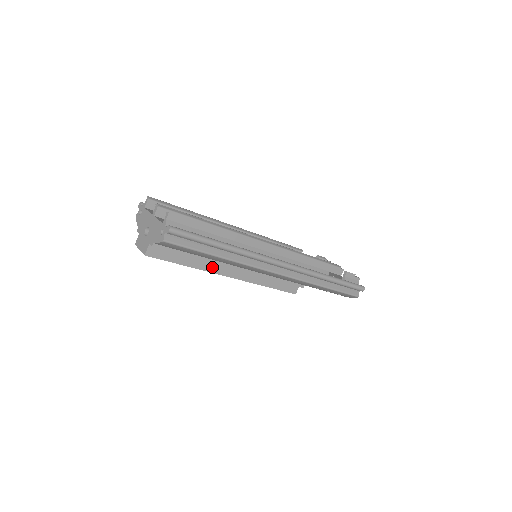
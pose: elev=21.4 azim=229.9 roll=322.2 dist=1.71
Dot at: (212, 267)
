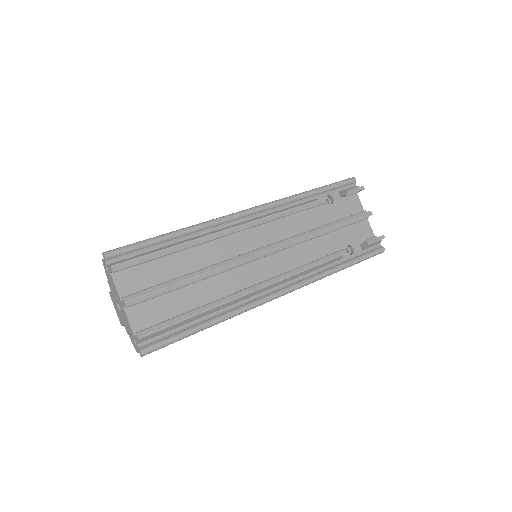
Dot at: occluded
